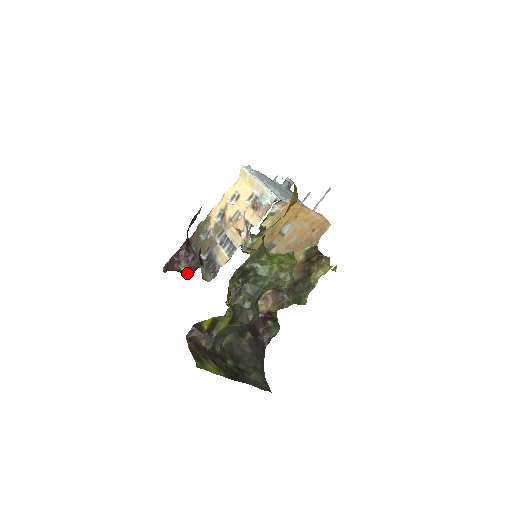
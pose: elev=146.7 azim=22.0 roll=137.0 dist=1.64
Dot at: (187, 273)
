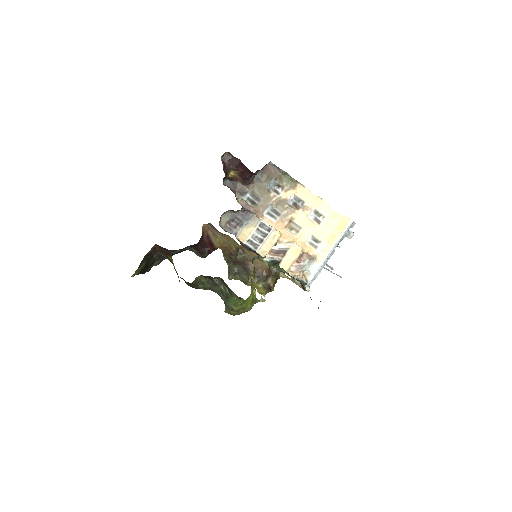
Dot at: (229, 178)
